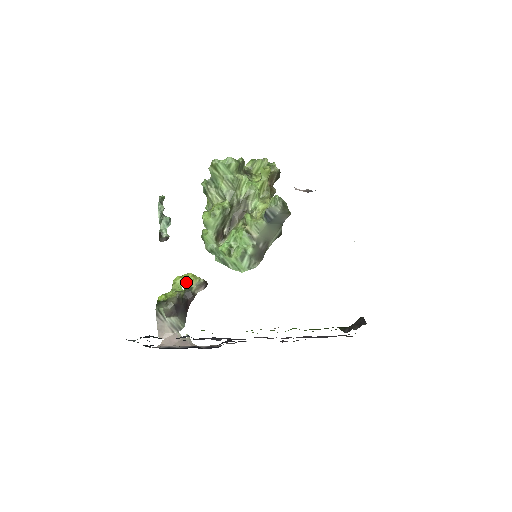
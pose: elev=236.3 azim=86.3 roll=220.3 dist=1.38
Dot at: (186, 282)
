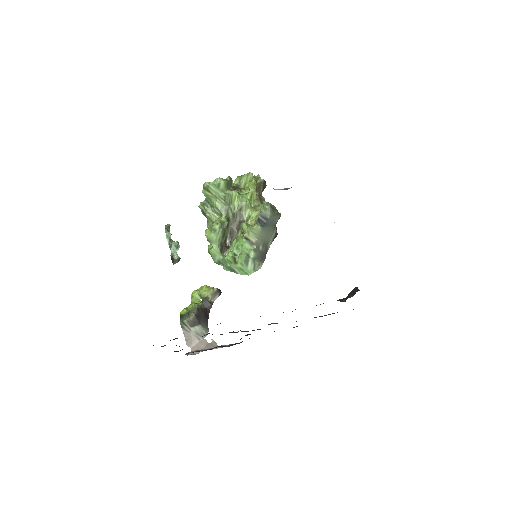
Dot at: (202, 294)
